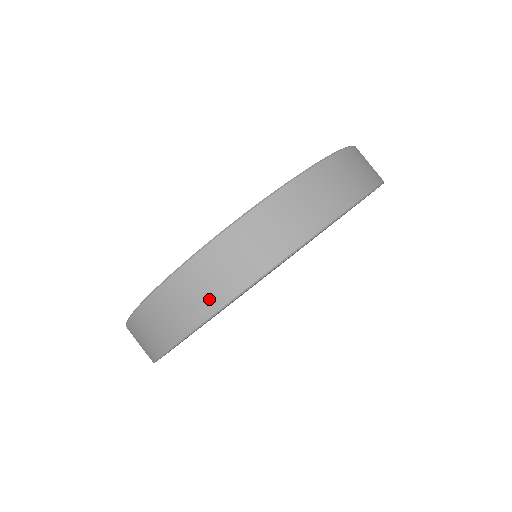
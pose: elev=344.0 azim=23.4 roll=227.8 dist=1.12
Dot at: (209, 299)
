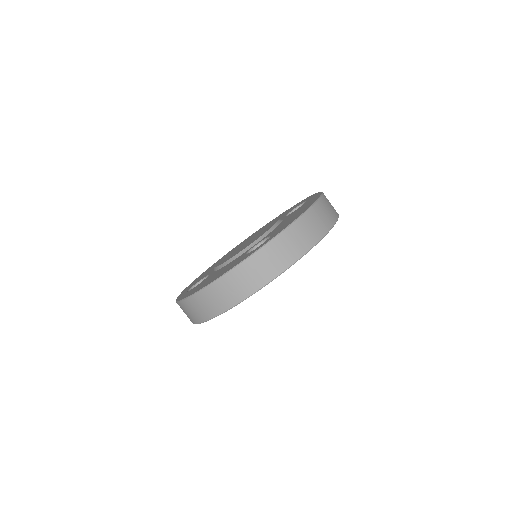
Dot at: (225, 302)
